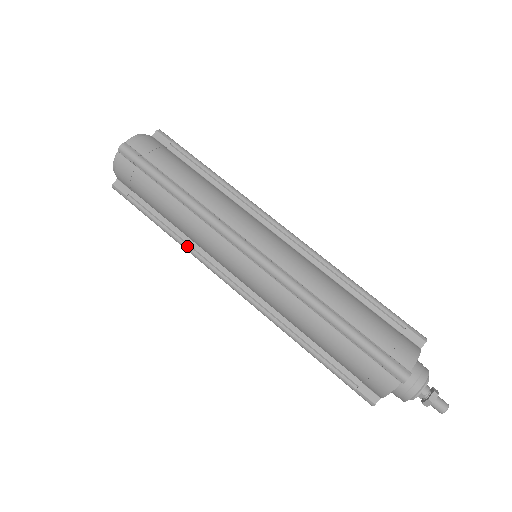
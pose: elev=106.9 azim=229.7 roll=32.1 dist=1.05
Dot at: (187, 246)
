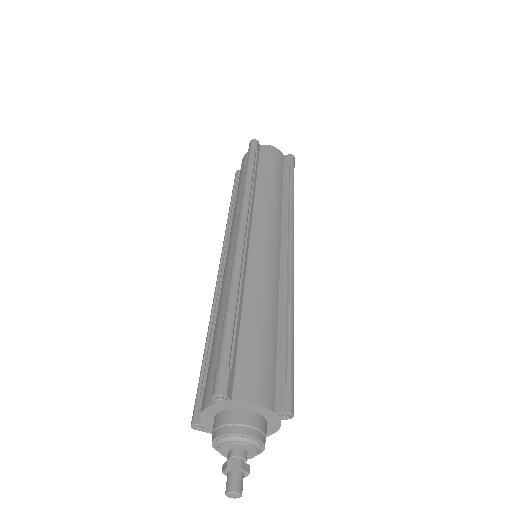
Dot at: (228, 223)
